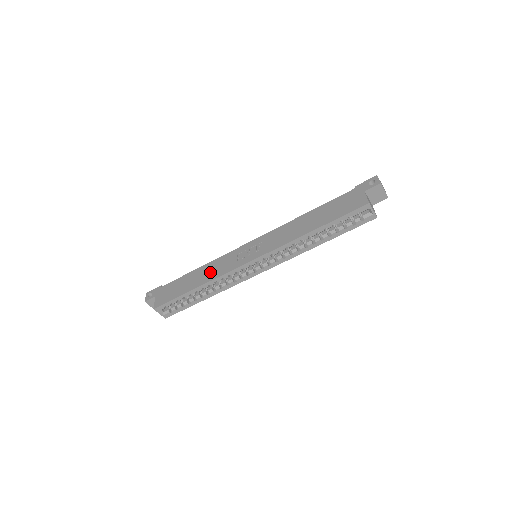
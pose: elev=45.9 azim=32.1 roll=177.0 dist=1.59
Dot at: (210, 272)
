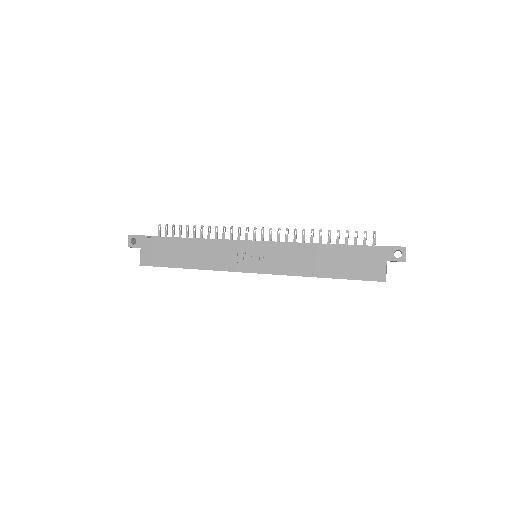
Dot at: (205, 257)
